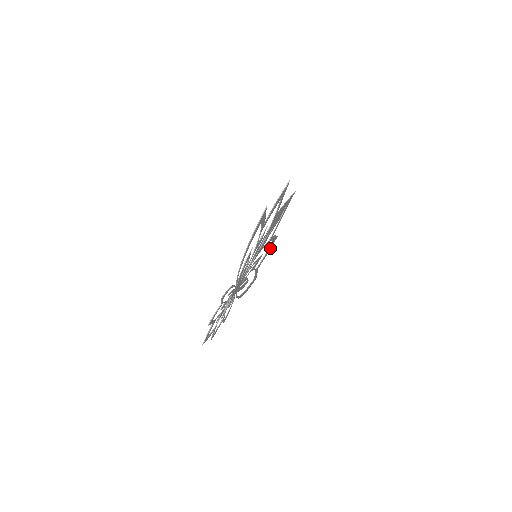
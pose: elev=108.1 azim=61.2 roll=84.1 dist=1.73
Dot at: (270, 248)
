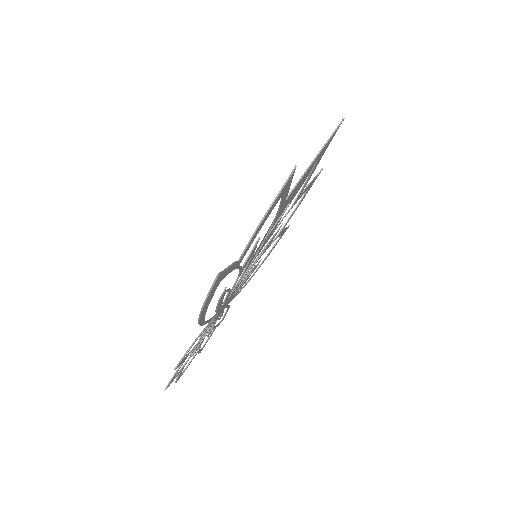
Dot at: (306, 193)
